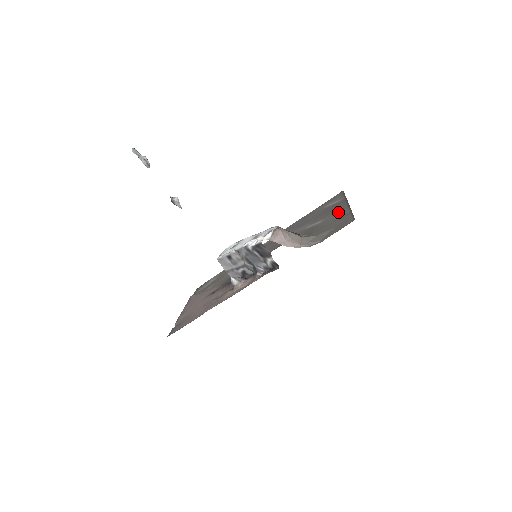
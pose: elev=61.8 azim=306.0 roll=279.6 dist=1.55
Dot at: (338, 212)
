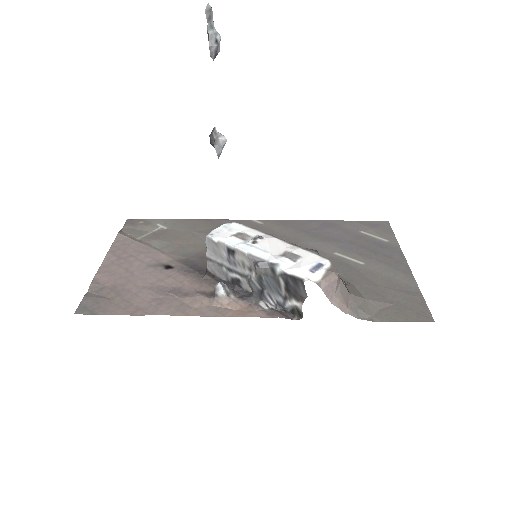
Dot at: (393, 269)
